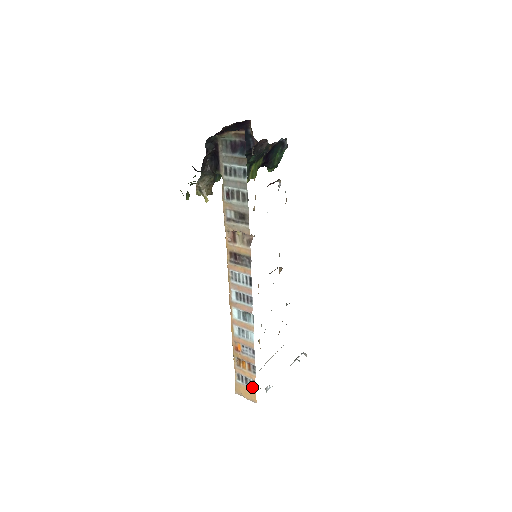
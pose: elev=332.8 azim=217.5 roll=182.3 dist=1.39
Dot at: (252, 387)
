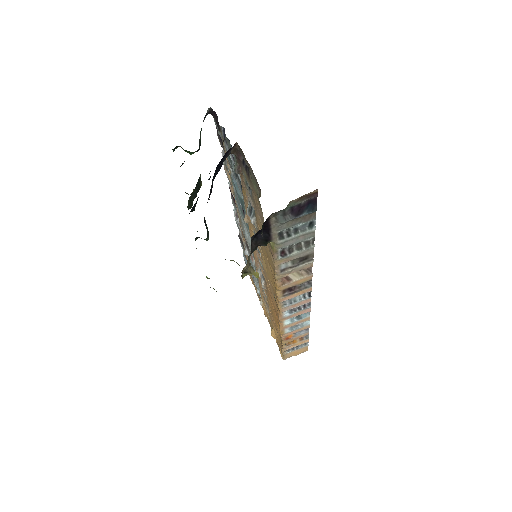
Dot at: (304, 346)
